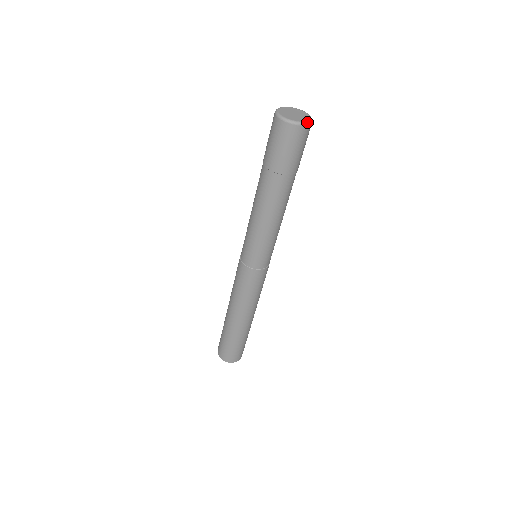
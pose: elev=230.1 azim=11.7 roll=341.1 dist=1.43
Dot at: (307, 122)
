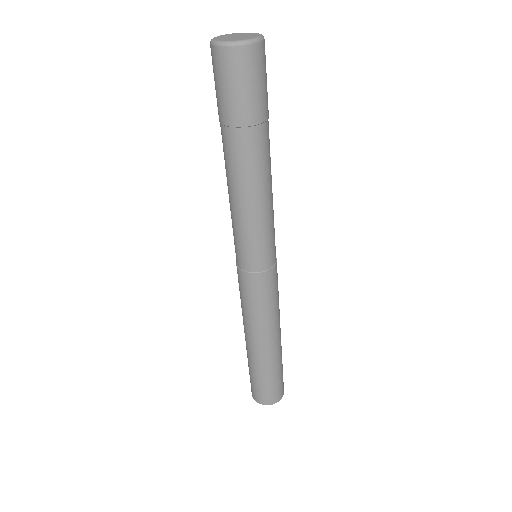
Dot at: (243, 41)
